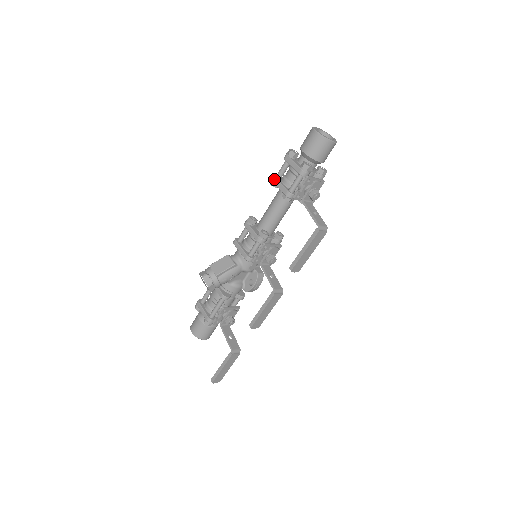
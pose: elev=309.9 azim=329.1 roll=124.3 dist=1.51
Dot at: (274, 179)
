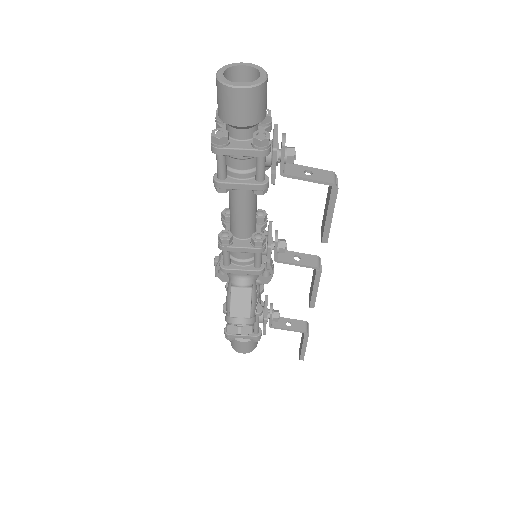
Dot at: (223, 185)
